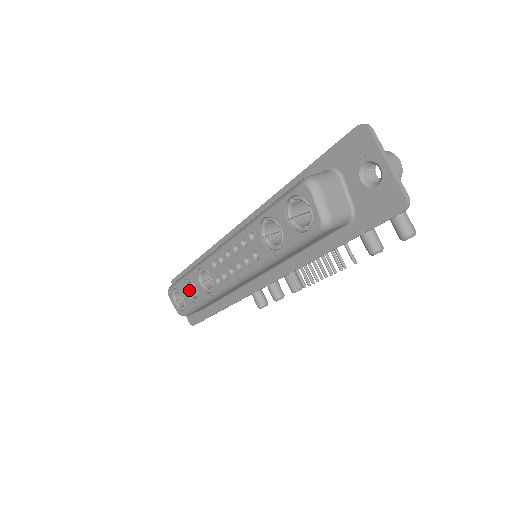
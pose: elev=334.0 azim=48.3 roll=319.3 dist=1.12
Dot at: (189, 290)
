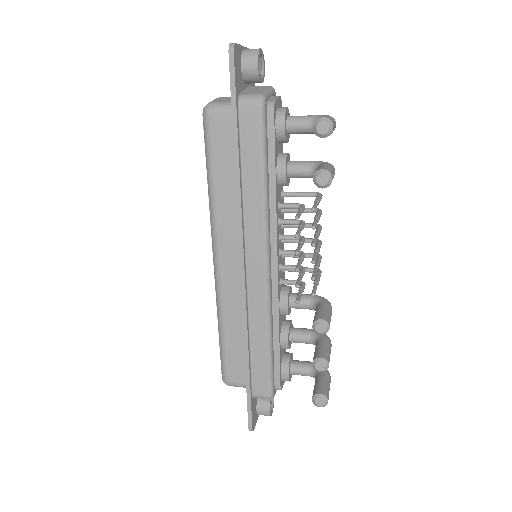
Dot at: occluded
